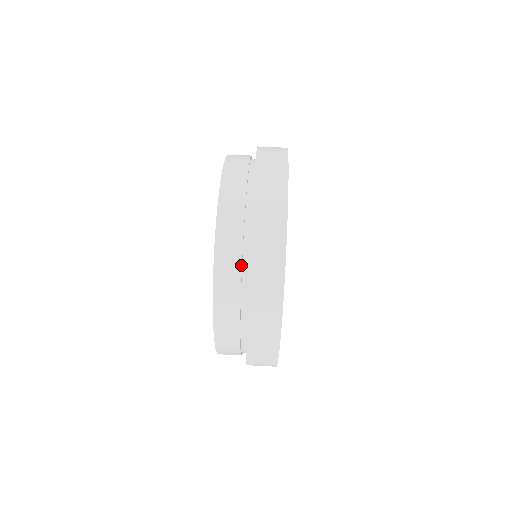
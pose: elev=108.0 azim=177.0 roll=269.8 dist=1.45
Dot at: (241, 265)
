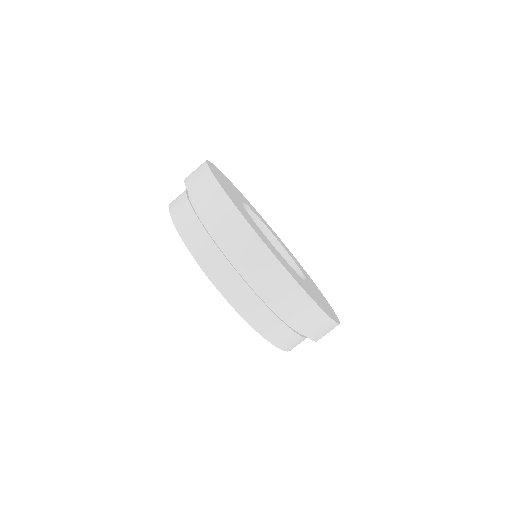
Dot at: (233, 268)
